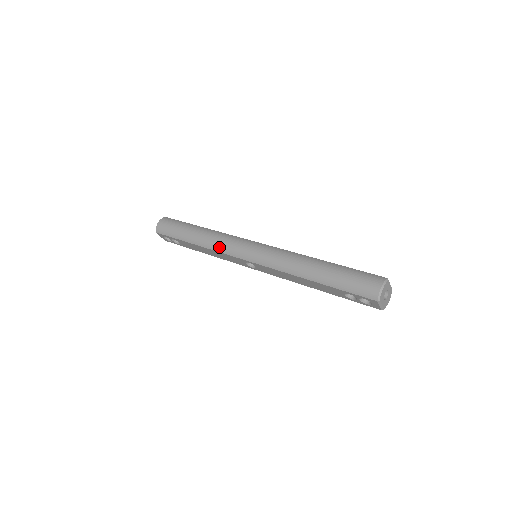
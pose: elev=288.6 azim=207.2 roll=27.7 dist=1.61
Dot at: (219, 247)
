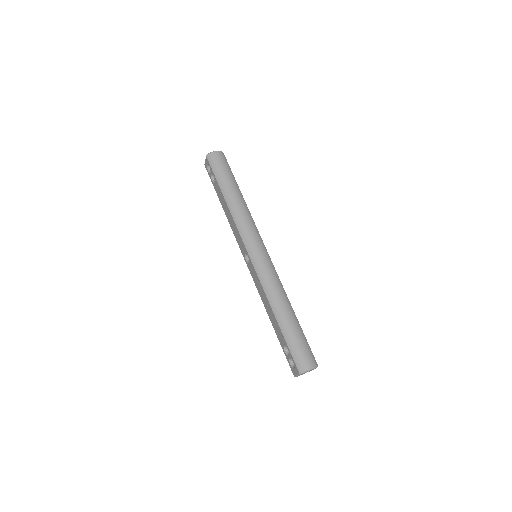
Dot at: (240, 224)
